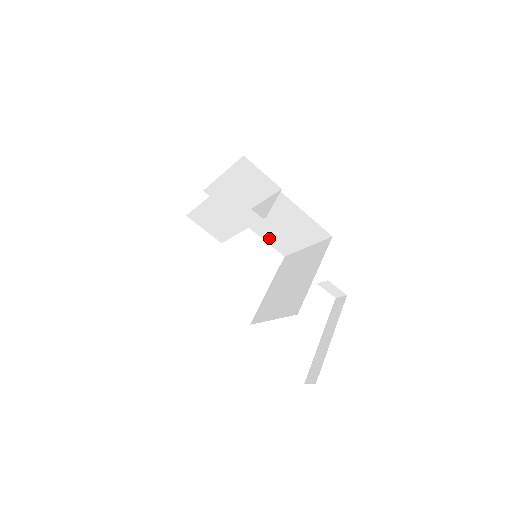
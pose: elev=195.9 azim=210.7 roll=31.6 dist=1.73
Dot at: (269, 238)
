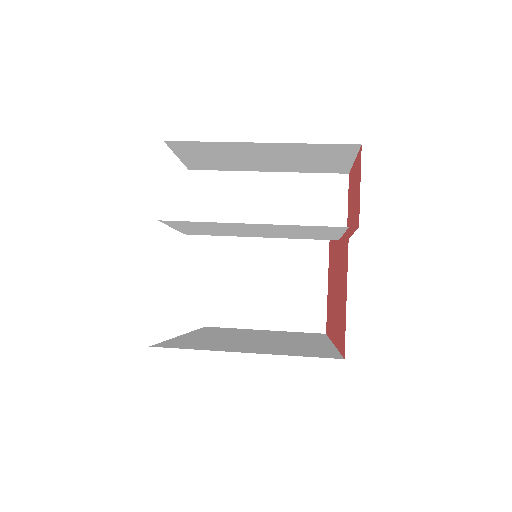
Dot at: occluded
